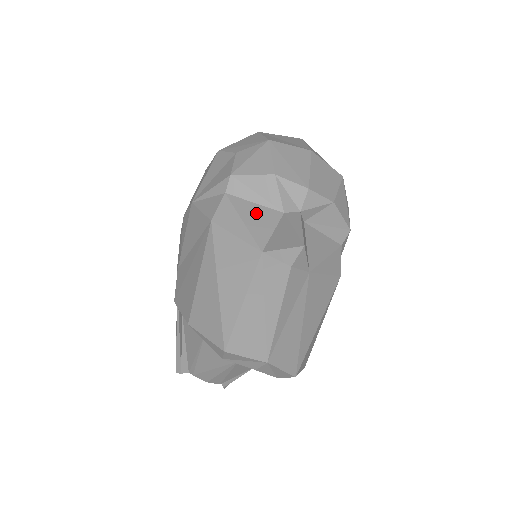
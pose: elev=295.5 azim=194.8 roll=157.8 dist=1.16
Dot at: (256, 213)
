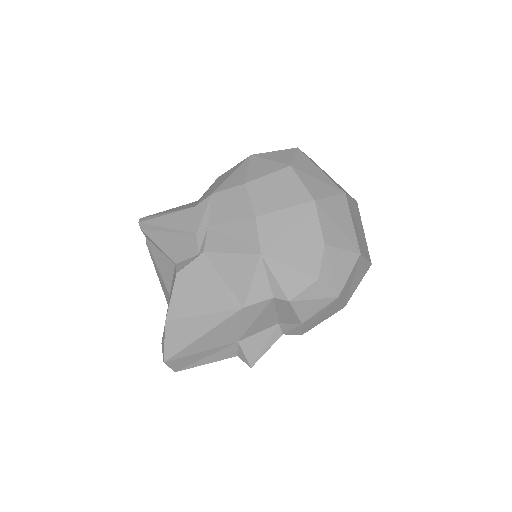
Dot at: (267, 318)
